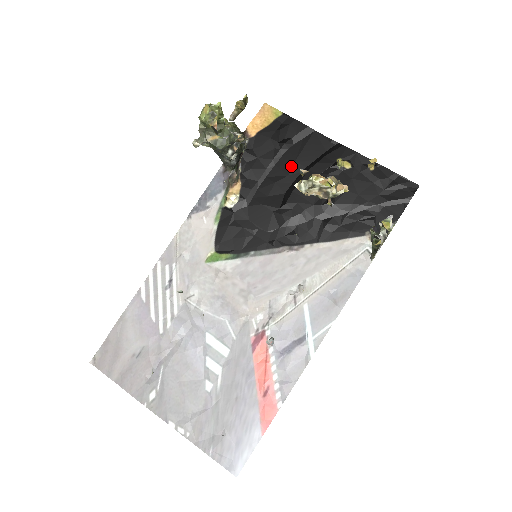
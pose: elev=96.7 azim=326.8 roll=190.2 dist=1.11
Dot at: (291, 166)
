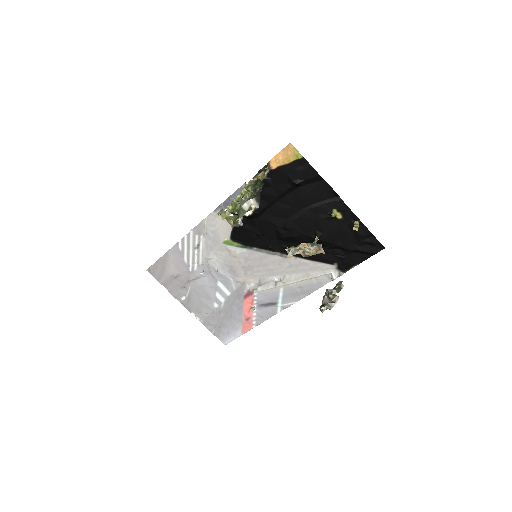
Dot at: (297, 201)
